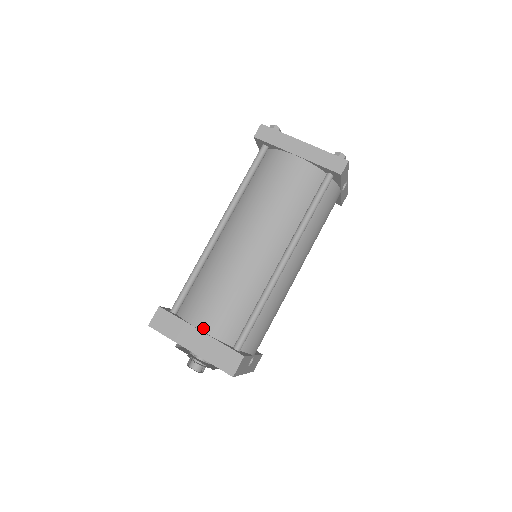
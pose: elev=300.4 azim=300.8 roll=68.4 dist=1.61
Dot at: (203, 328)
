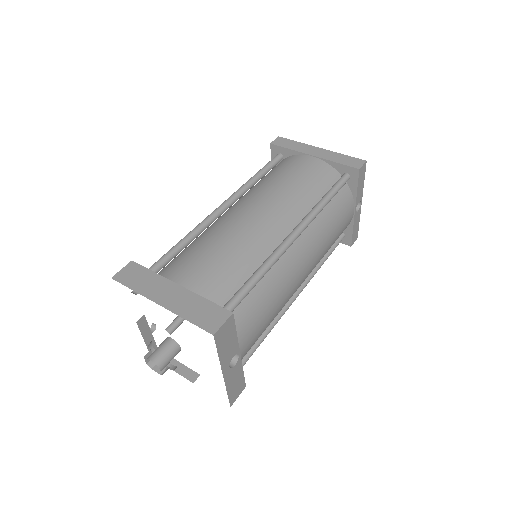
Dot at: (183, 283)
